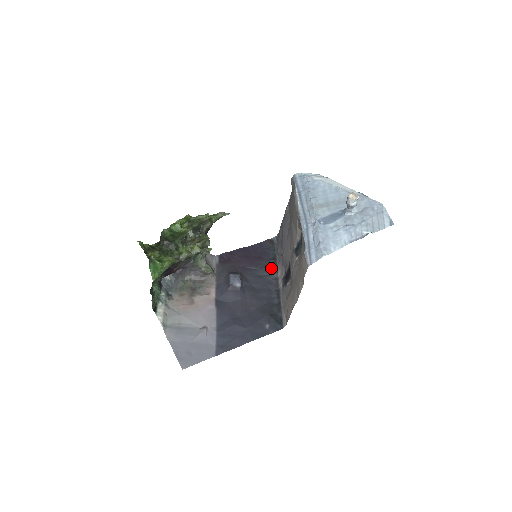
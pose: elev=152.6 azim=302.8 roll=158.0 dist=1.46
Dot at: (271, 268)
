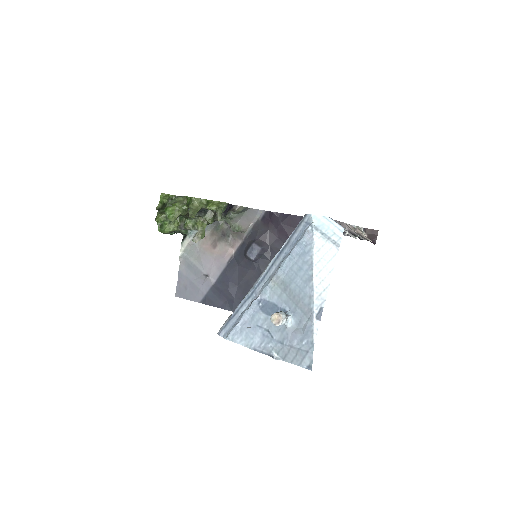
Dot at: occluded
